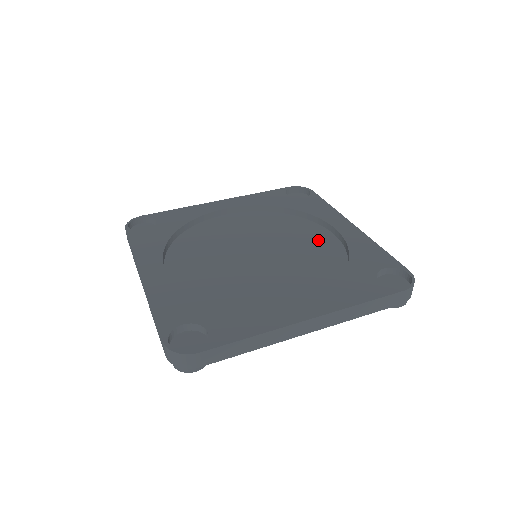
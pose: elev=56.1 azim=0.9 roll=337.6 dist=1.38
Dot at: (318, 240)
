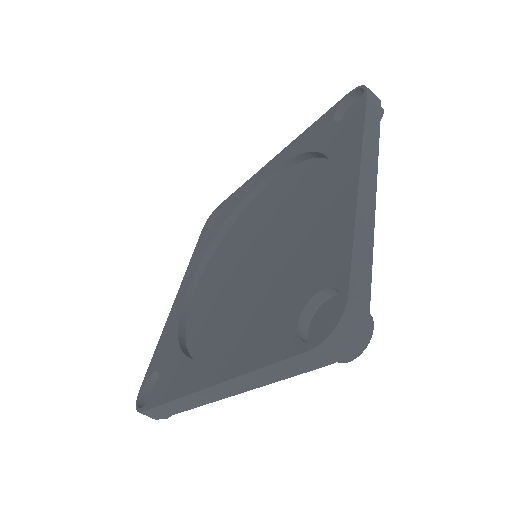
Dot at: (271, 193)
